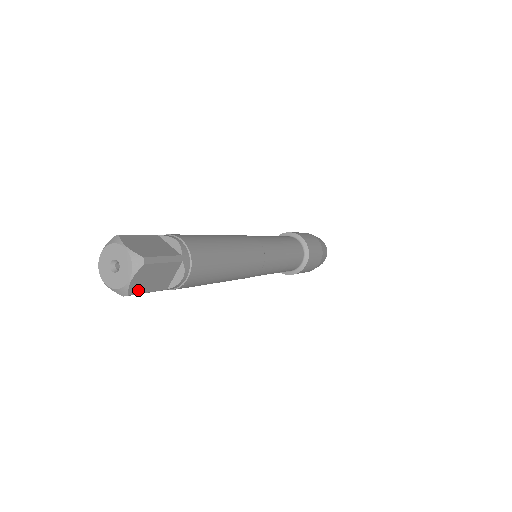
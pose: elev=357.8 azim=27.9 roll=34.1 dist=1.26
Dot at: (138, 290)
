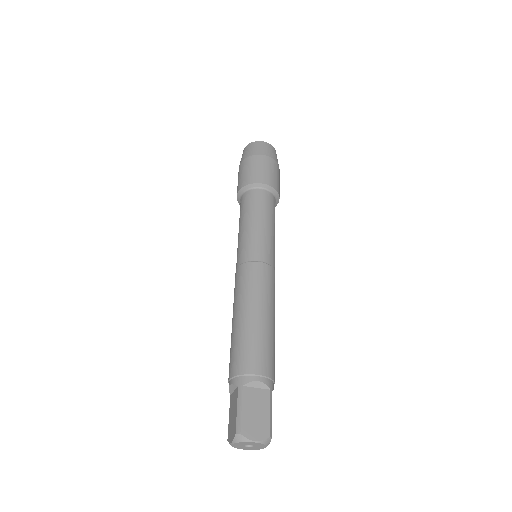
Dot at: occluded
